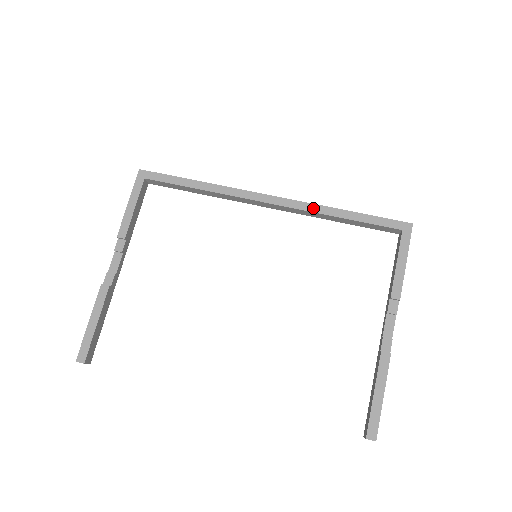
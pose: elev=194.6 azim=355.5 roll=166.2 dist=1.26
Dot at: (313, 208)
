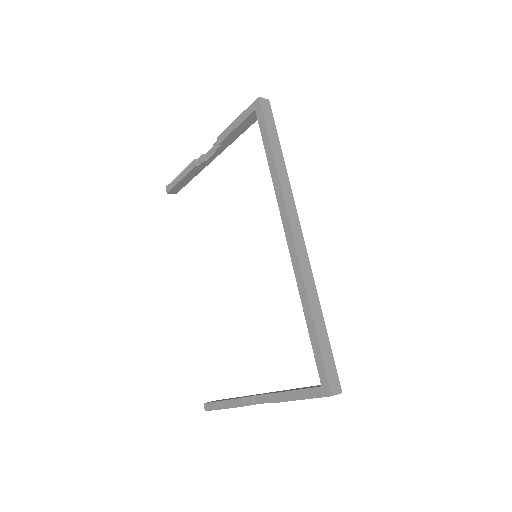
Dot at: (300, 283)
